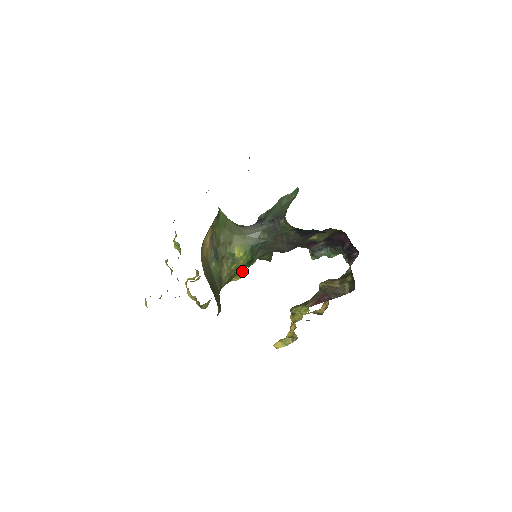
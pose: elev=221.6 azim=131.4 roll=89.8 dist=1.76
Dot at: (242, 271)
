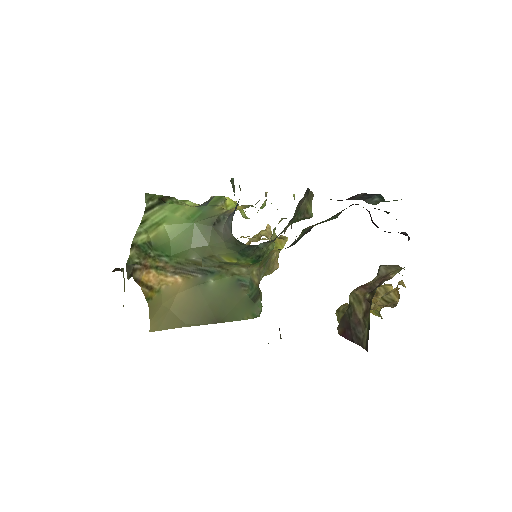
Dot at: (277, 242)
